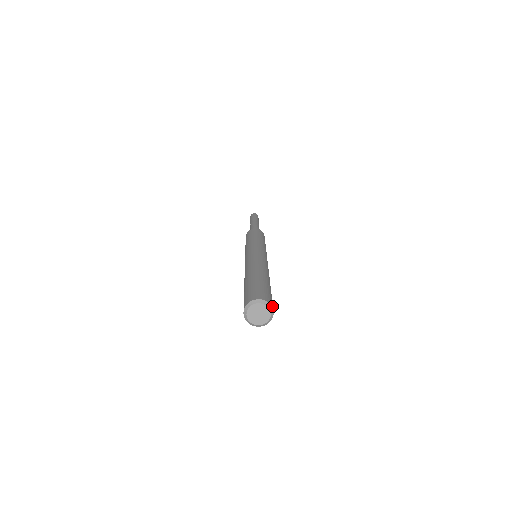
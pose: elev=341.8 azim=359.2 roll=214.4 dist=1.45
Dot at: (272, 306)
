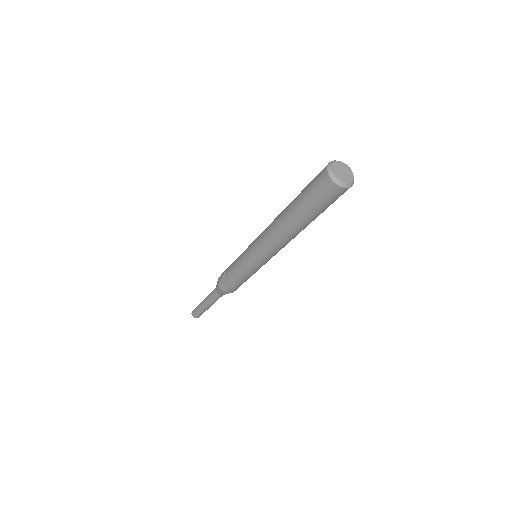
Dot at: occluded
